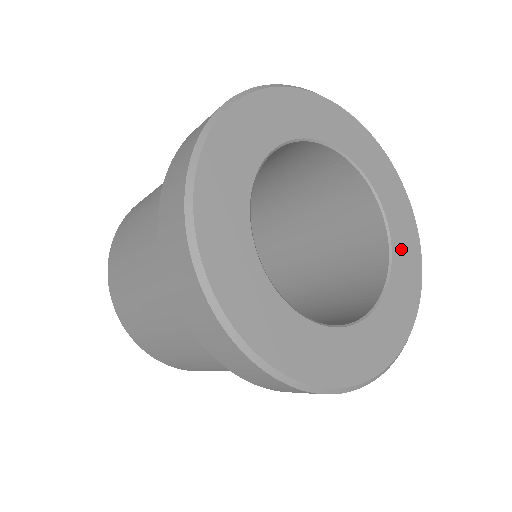
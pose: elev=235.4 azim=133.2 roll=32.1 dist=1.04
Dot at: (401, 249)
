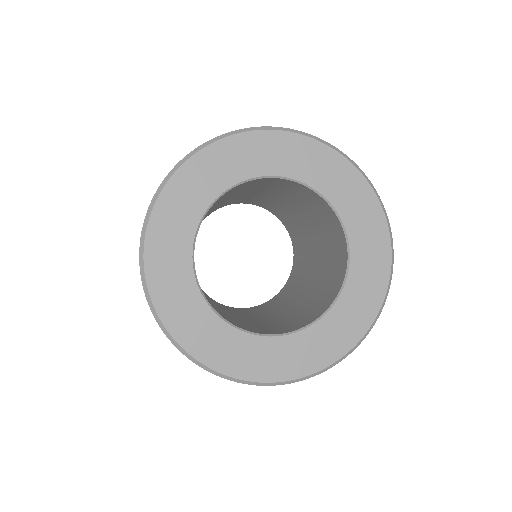
Dot at: (346, 311)
